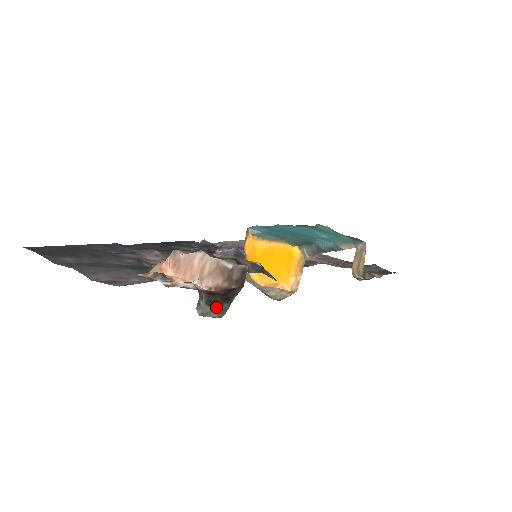
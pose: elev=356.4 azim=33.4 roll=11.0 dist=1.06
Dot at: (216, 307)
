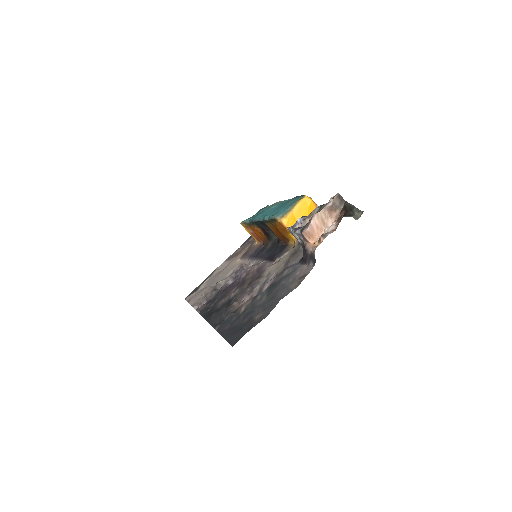
Dot at: (354, 214)
